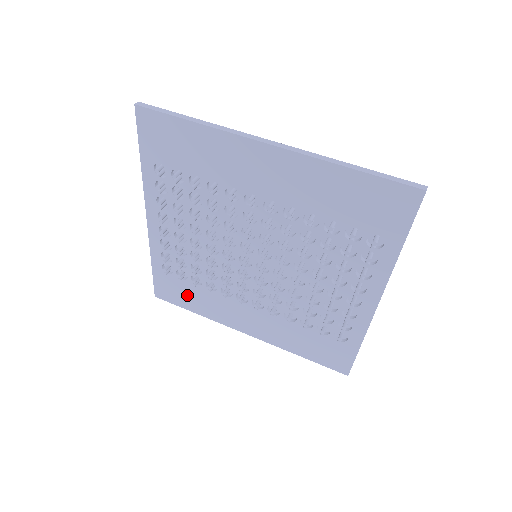
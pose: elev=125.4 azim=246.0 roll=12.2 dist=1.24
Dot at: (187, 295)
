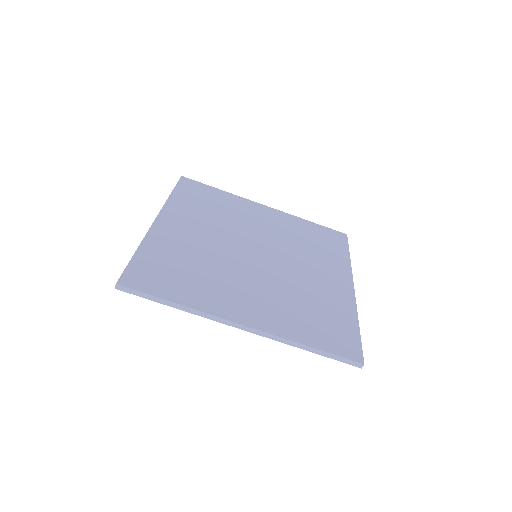
Dot at: occluded
